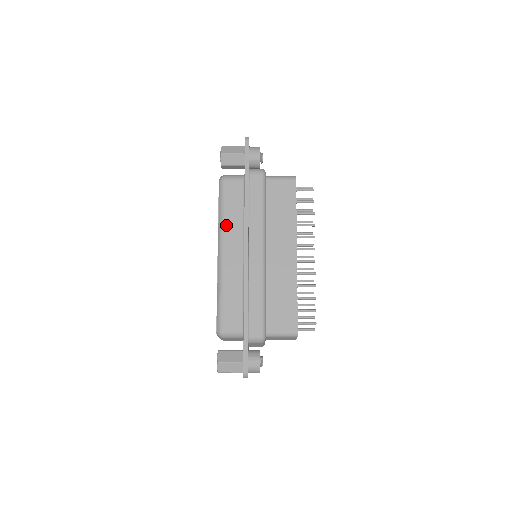
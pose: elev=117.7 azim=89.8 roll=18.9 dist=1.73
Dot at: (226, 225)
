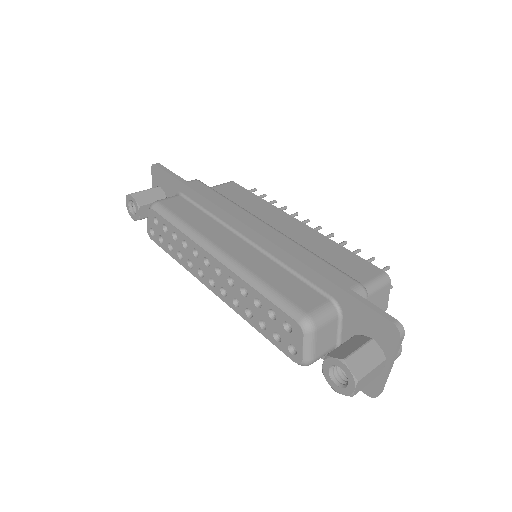
Dot at: (198, 228)
